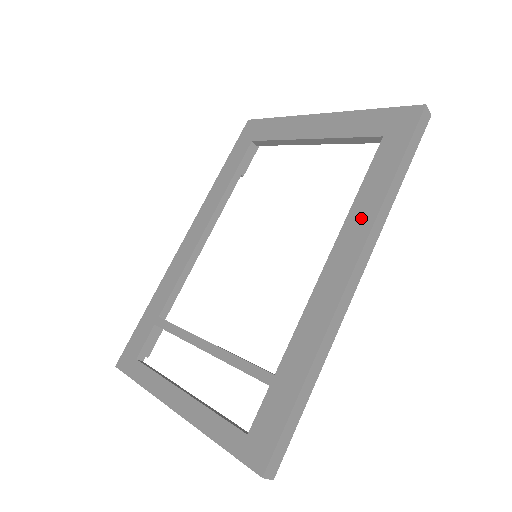
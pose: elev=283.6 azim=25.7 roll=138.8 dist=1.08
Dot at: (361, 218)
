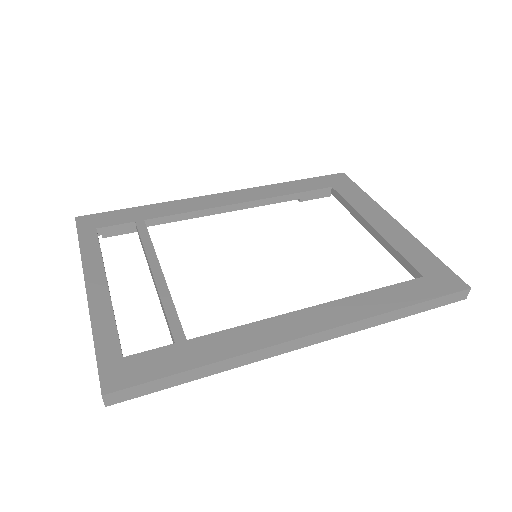
Dot at: (355, 308)
